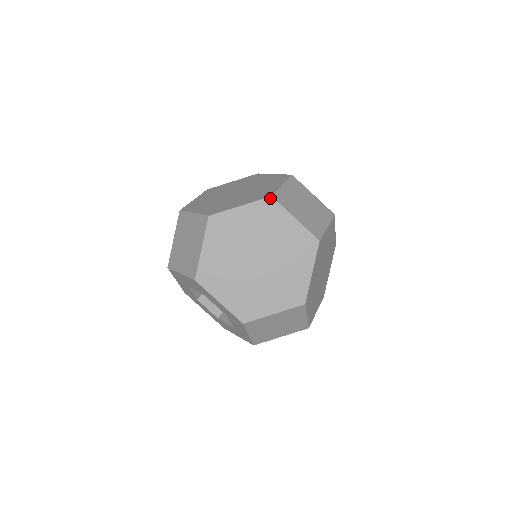
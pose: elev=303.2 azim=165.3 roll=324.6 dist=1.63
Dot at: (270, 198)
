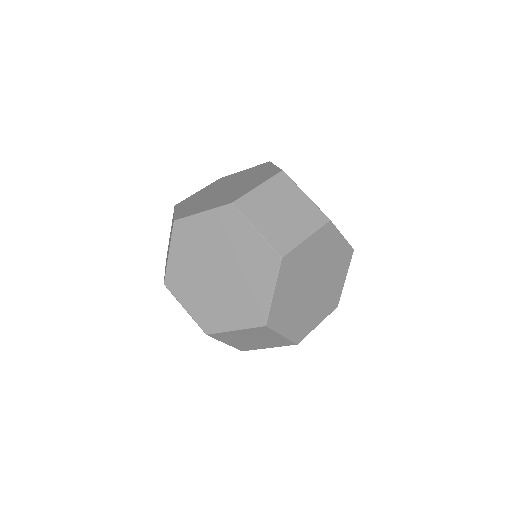
Dot at: (230, 205)
